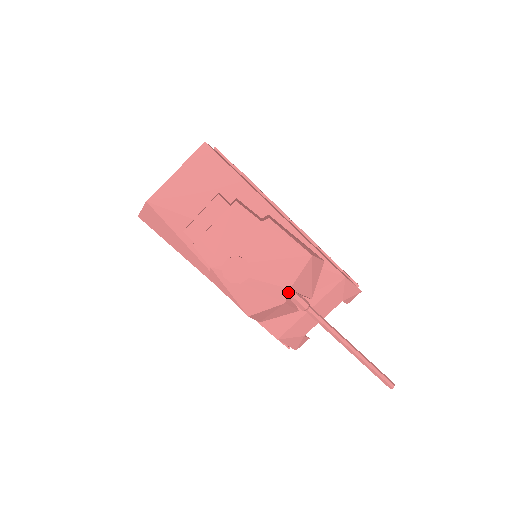
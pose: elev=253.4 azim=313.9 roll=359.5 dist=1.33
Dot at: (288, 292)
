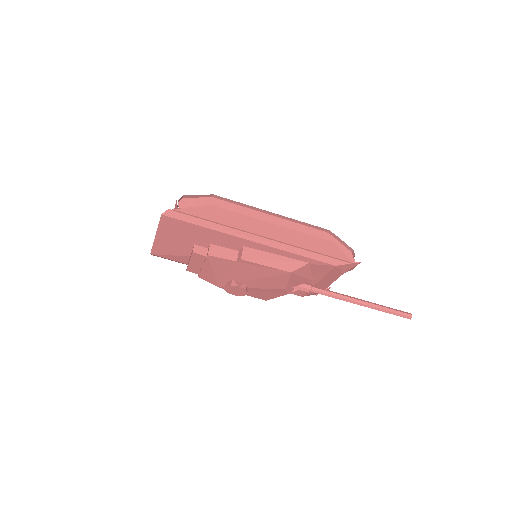
Dot at: (286, 290)
